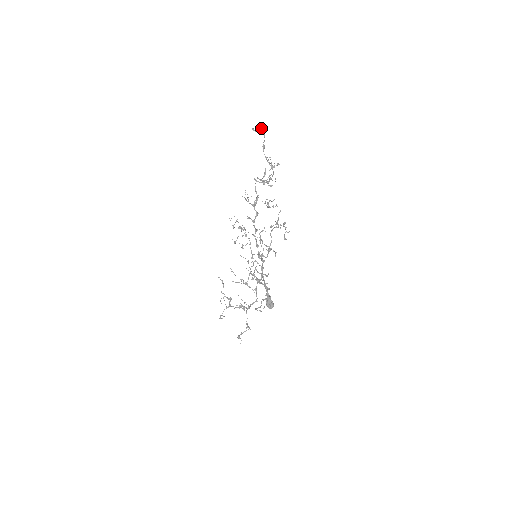
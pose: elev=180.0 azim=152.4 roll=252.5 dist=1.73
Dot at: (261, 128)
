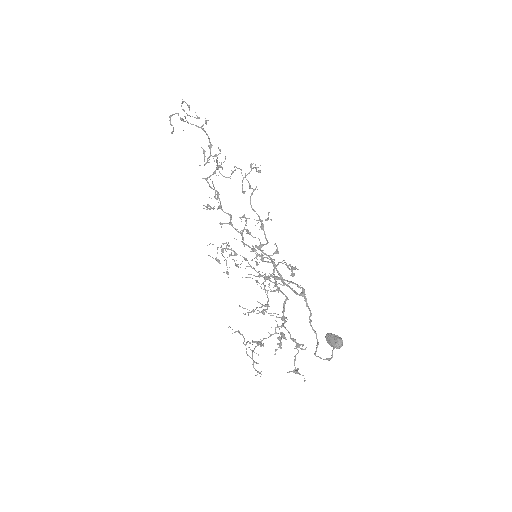
Dot at: (173, 114)
